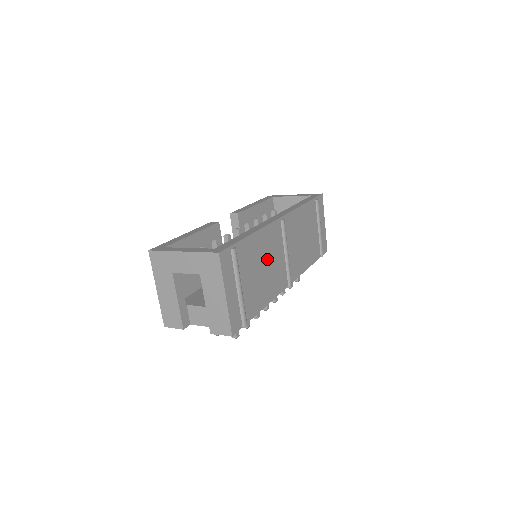
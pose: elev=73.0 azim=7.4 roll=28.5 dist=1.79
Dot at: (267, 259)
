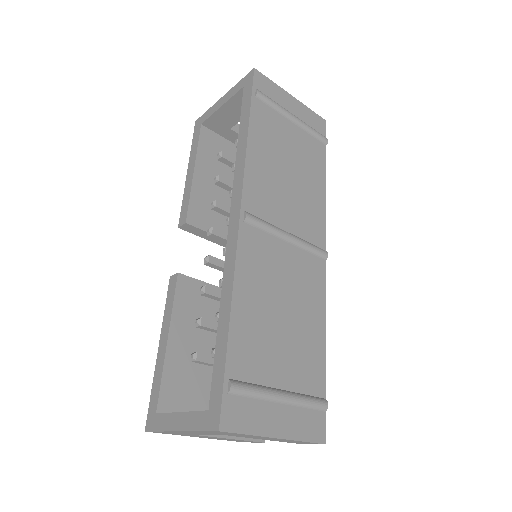
Dot at: (276, 295)
